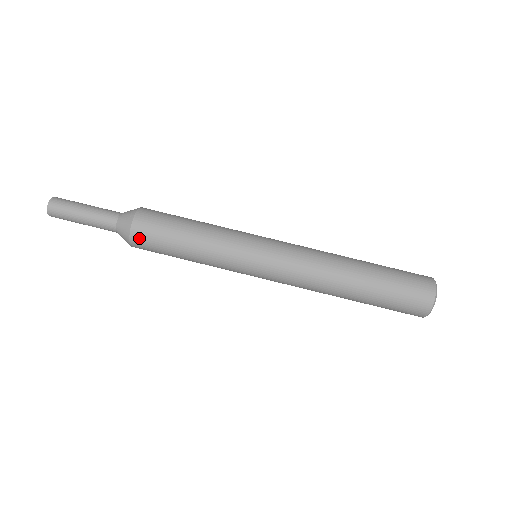
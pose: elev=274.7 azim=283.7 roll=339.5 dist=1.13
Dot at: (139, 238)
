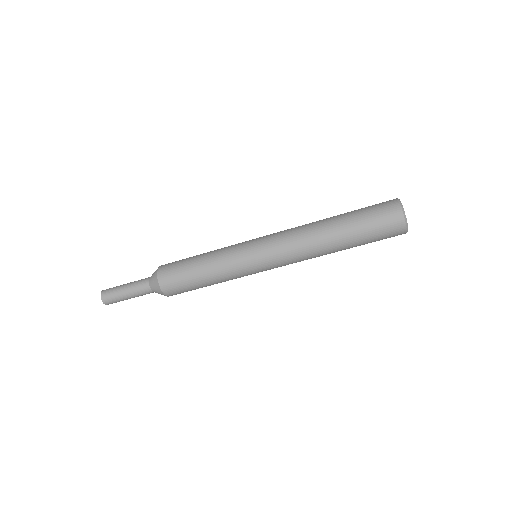
Dot at: (167, 285)
